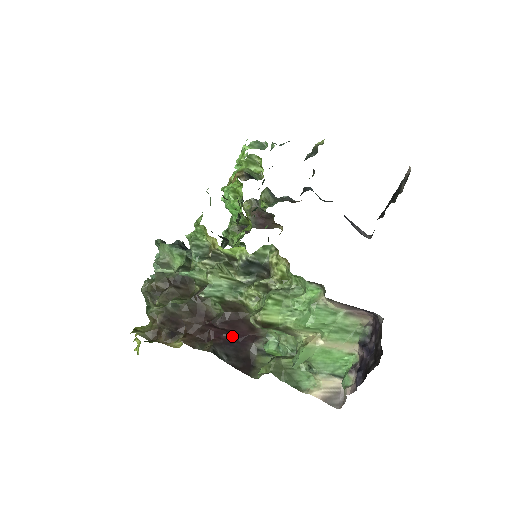
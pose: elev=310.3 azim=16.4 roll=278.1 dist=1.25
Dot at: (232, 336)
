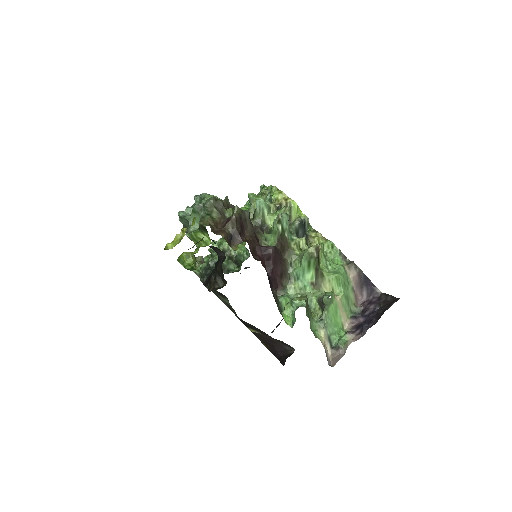
Dot at: (267, 272)
